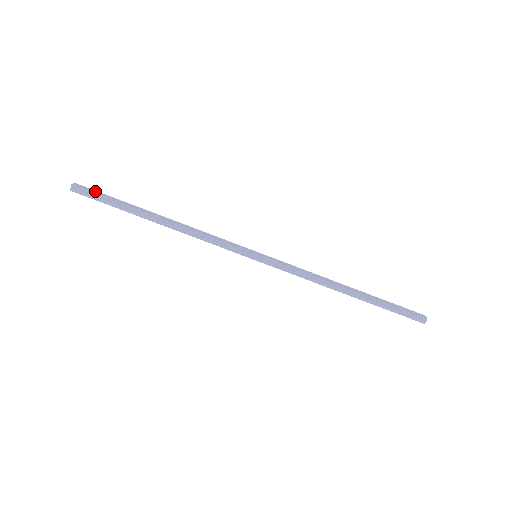
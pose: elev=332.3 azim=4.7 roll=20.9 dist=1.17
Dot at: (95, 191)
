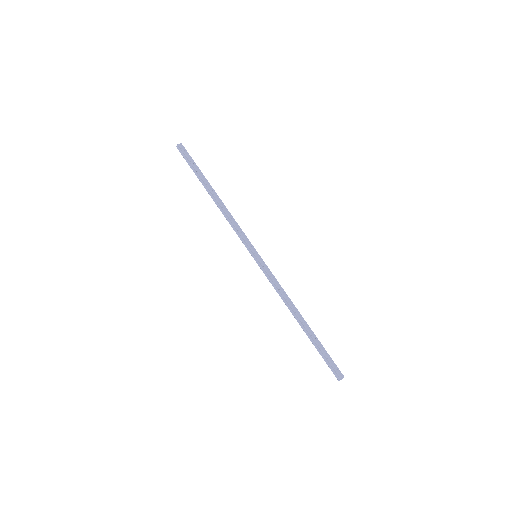
Dot at: (189, 155)
